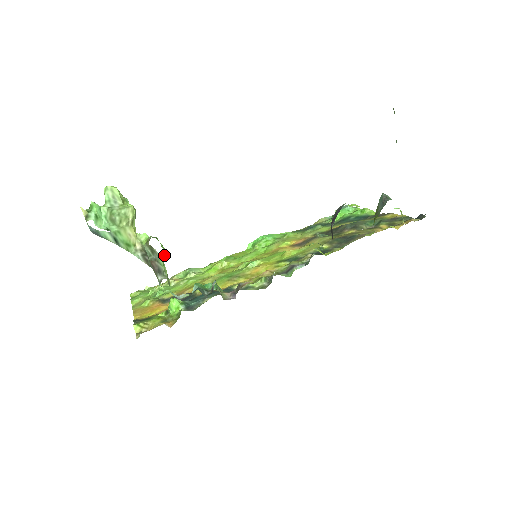
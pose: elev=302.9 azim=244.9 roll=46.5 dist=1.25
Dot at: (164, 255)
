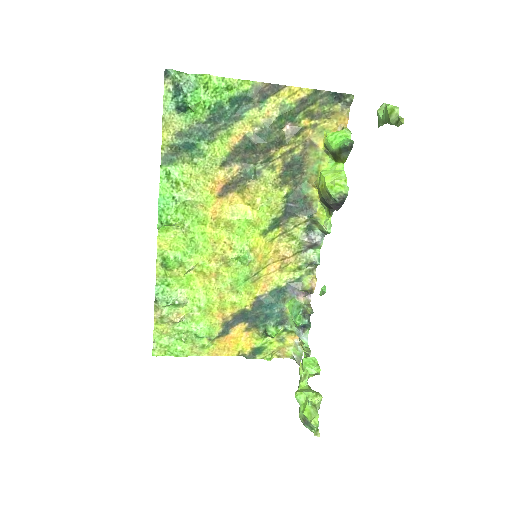
Dot at: (313, 359)
